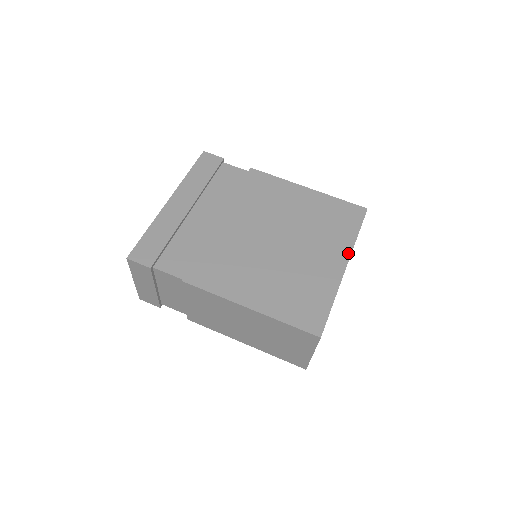
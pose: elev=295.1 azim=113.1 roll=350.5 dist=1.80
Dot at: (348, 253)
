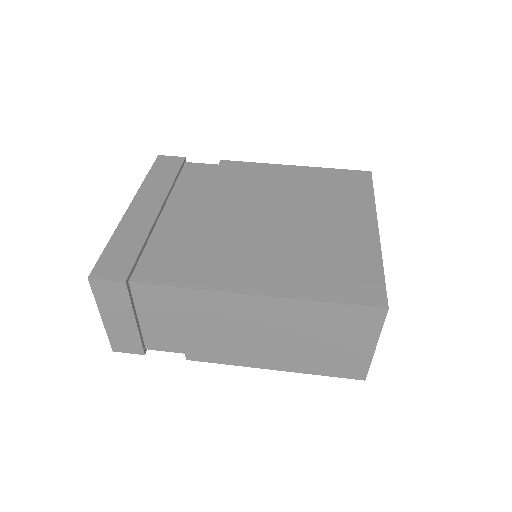
Dot at: (373, 214)
